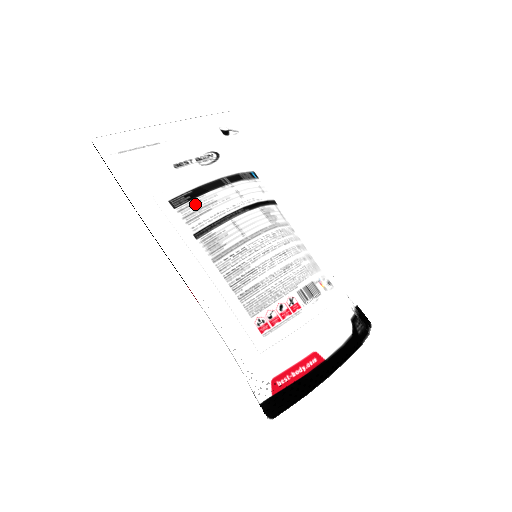
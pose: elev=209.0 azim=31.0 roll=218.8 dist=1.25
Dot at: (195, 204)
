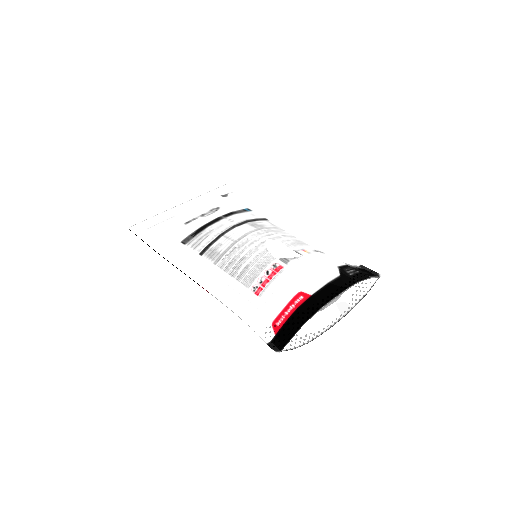
Dot at: (198, 237)
